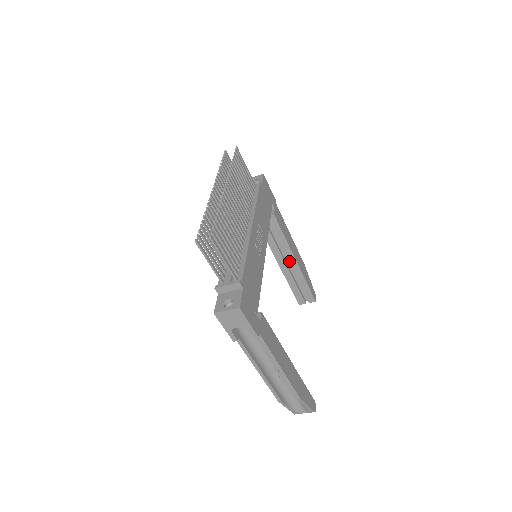
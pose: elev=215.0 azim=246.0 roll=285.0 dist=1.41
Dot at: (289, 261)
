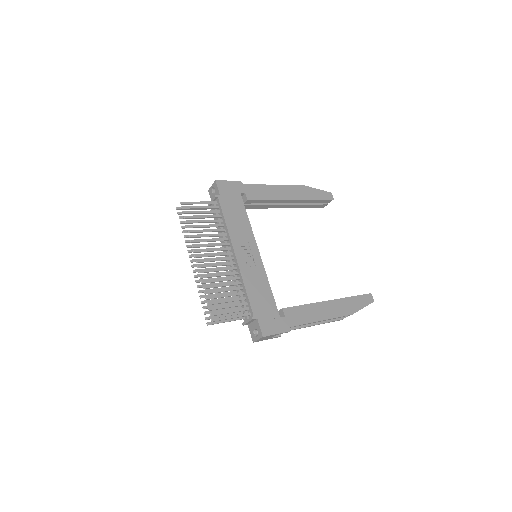
Dot at: occluded
